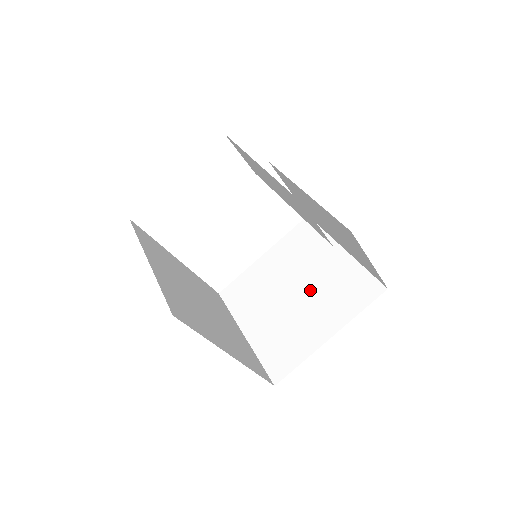
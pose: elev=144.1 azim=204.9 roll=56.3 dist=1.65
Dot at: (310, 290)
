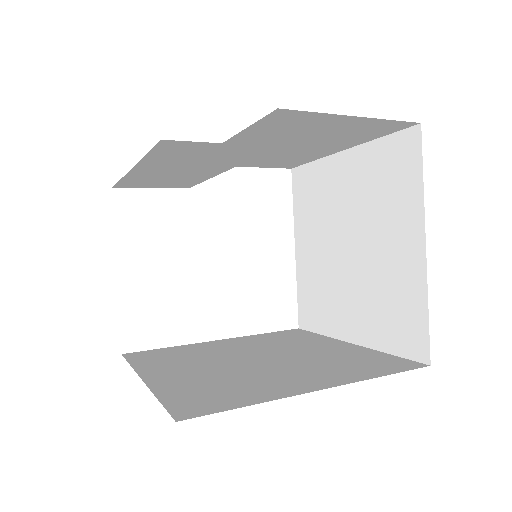
Dot at: (358, 226)
